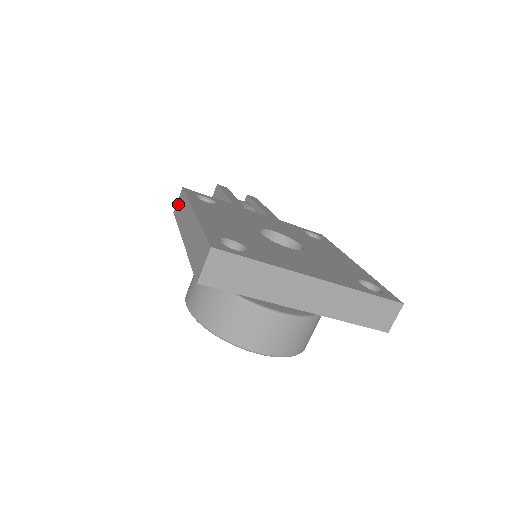
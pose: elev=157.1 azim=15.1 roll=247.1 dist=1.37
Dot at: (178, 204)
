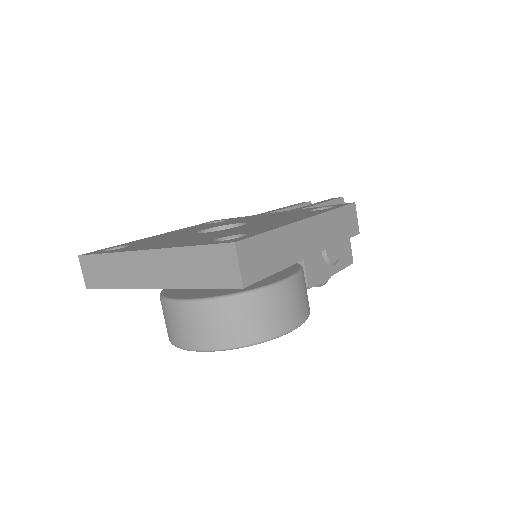
Dot at: occluded
